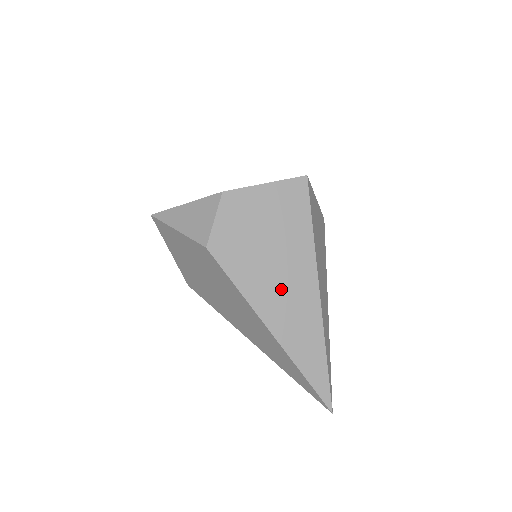
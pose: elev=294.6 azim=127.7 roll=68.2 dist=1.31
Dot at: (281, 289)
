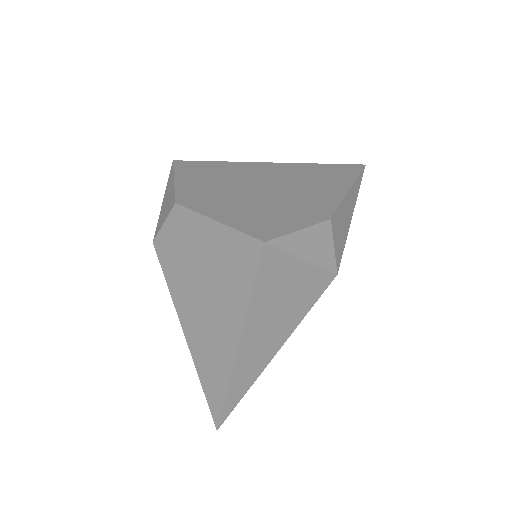
Dot at: (204, 321)
